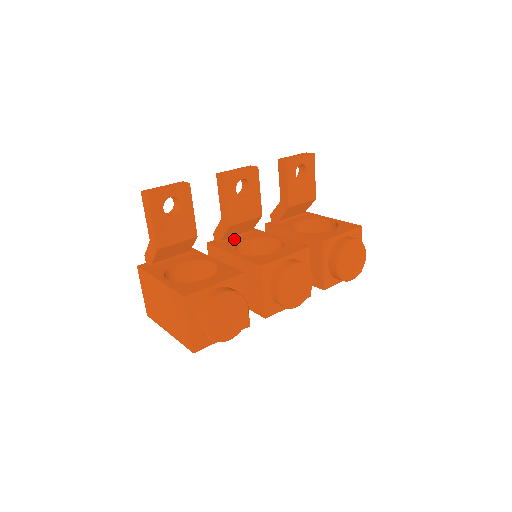
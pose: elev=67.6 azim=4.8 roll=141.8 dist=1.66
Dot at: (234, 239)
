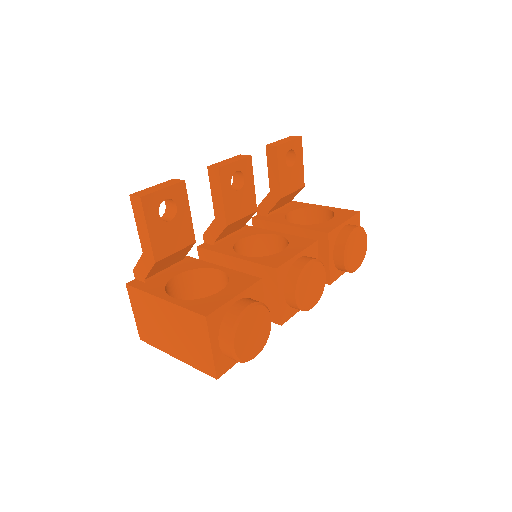
Dot at: (227, 239)
